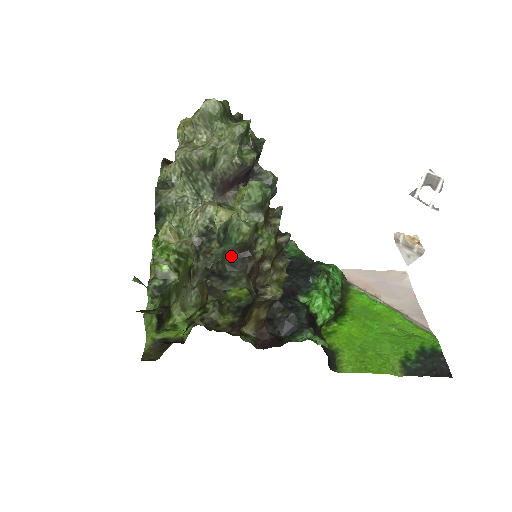
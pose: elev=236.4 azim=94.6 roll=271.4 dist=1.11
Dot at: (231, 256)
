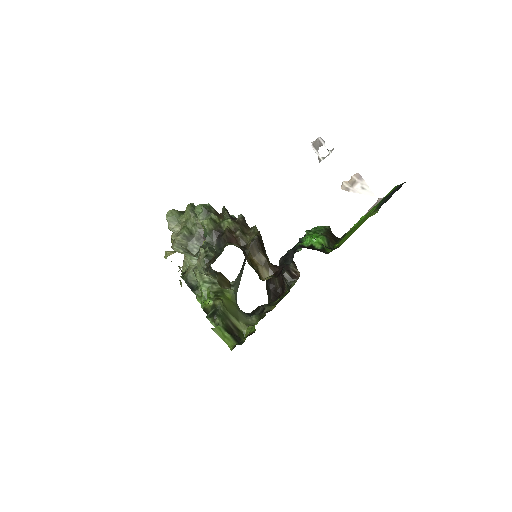
Dot at: (214, 244)
